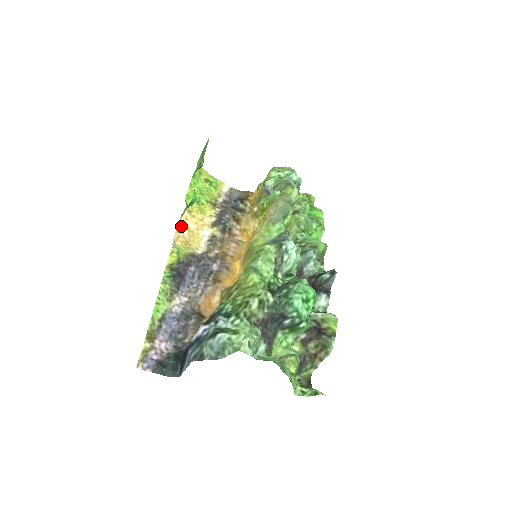
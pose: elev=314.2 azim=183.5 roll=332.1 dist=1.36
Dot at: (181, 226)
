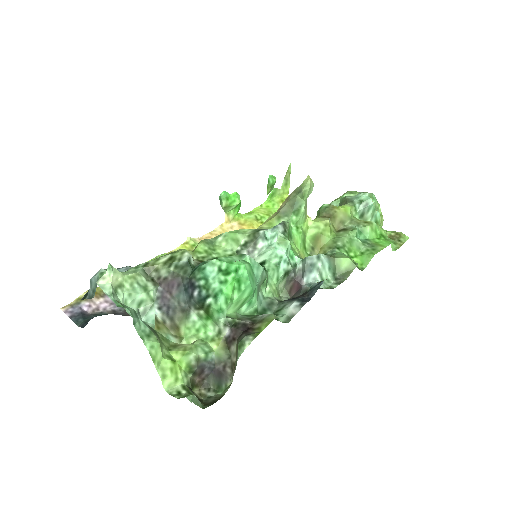
Dot at: (220, 231)
